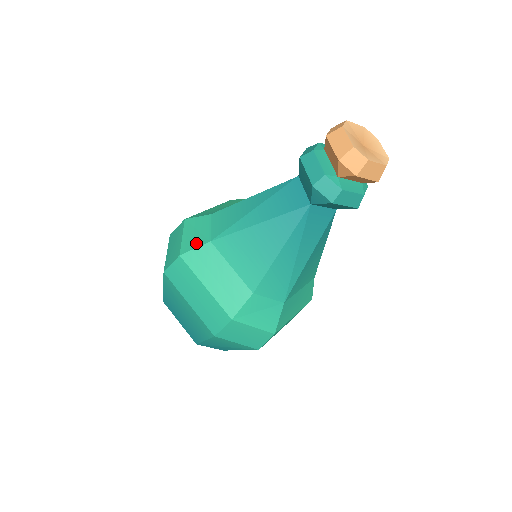
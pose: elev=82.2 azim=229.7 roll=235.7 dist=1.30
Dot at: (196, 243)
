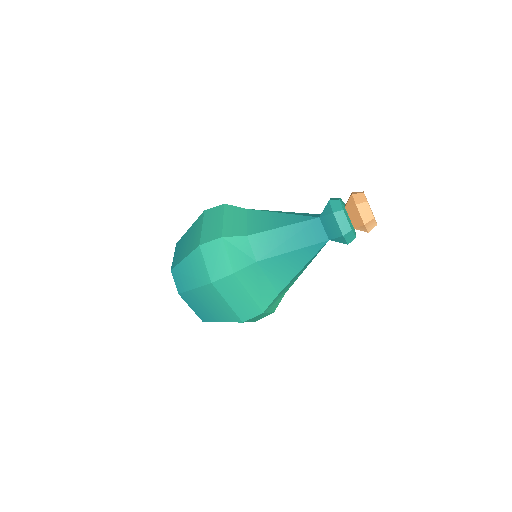
Dot at: occluded
